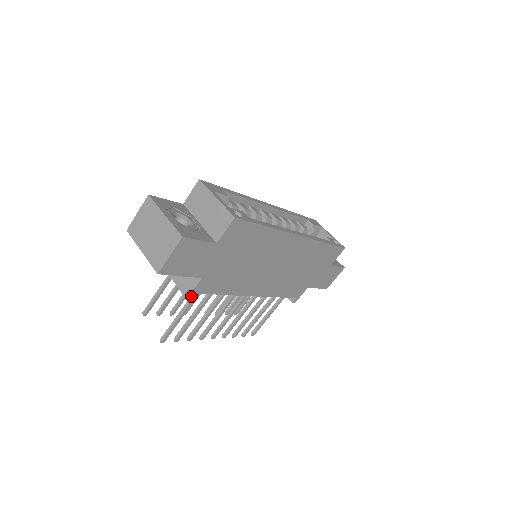
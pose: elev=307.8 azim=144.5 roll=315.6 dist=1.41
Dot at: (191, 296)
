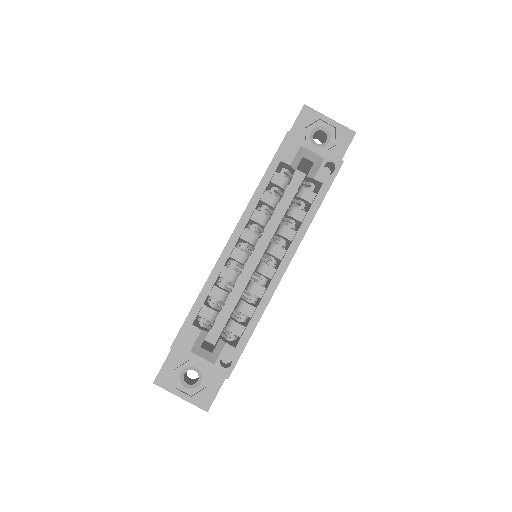
Dot at: occluded
